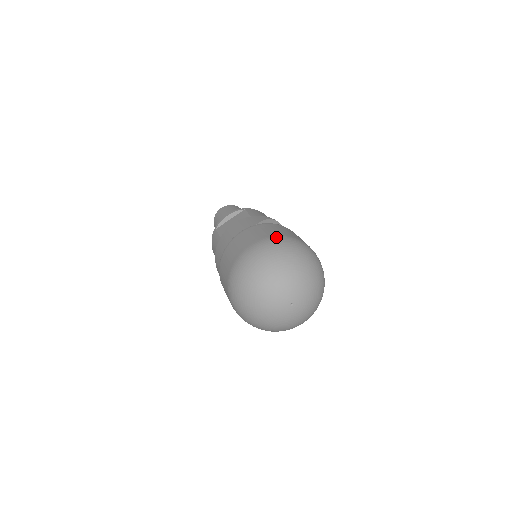
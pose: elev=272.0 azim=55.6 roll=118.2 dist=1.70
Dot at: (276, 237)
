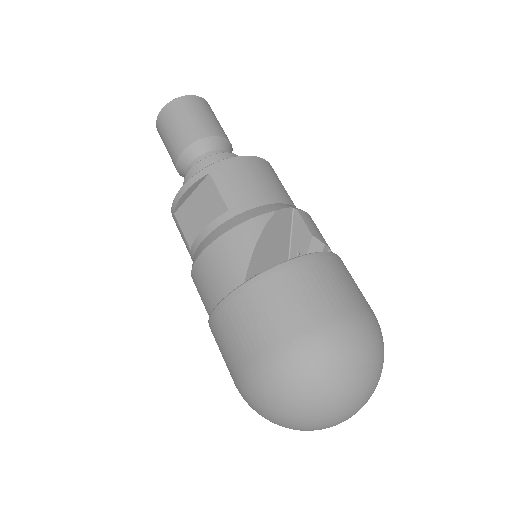
Dot at: (295, 345)
